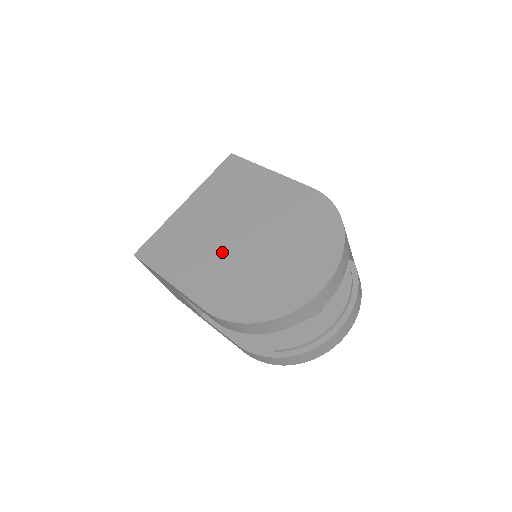
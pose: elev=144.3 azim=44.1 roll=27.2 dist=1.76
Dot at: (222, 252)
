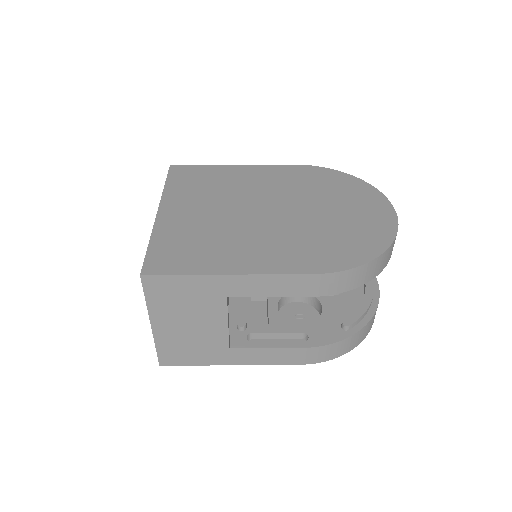
Dot at: (266, 228)
